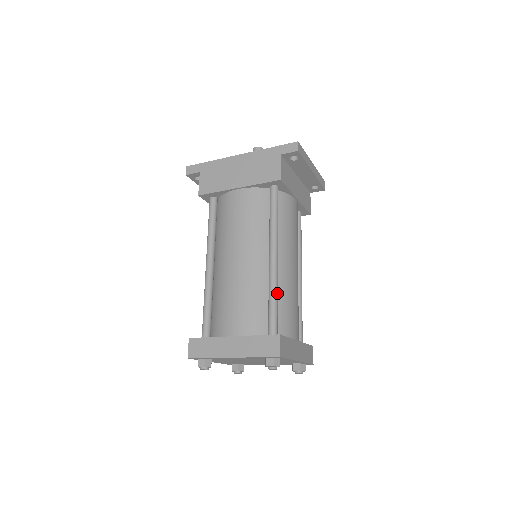
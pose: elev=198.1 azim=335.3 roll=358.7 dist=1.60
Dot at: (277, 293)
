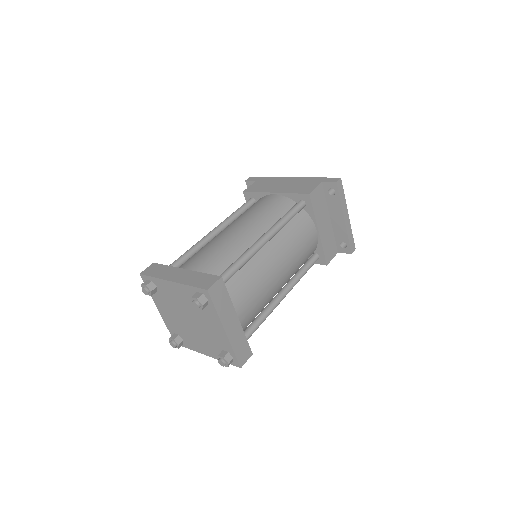
Dot at: (246, 260)
